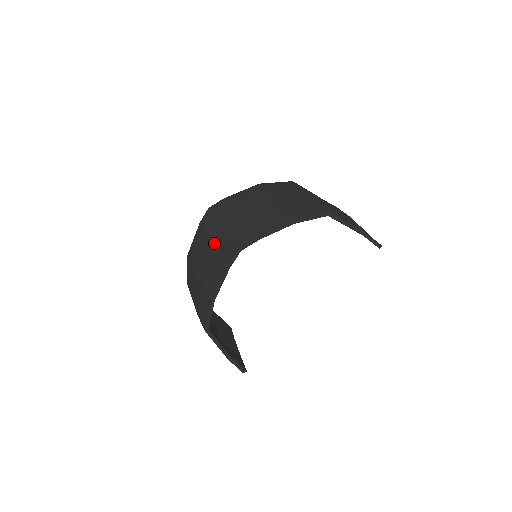
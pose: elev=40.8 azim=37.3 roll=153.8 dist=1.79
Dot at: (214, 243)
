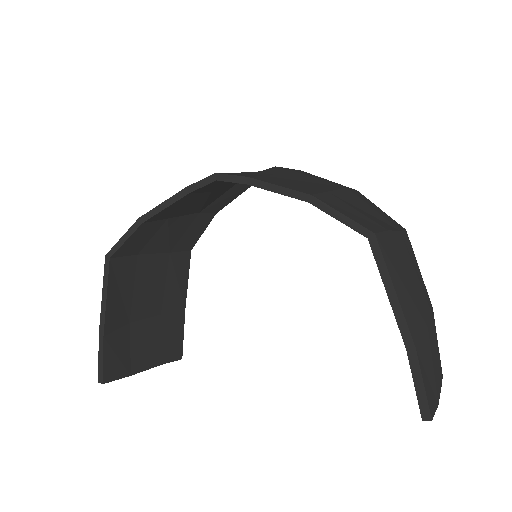
Dot at: occluded
